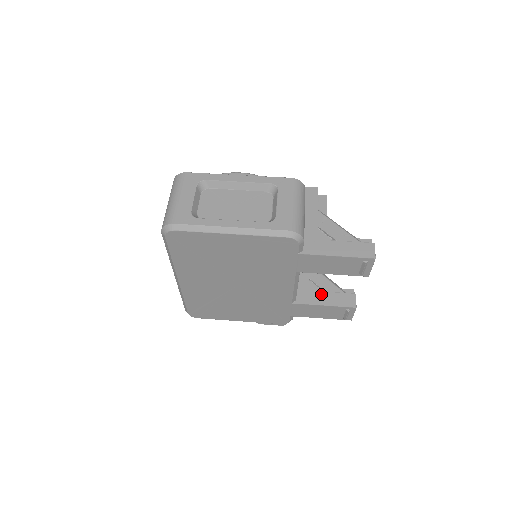
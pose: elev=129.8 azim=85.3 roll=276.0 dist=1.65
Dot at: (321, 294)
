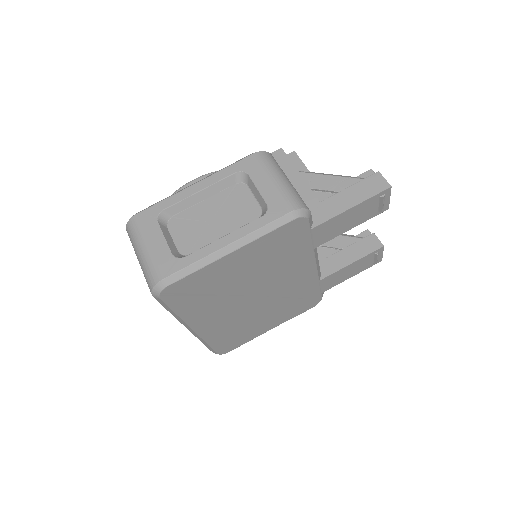
Dot at: (341, 254)
